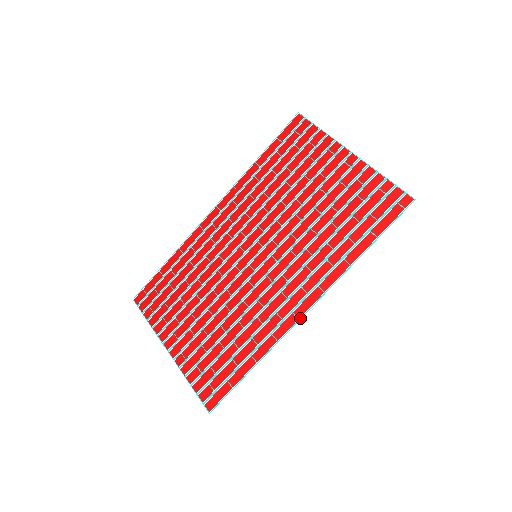
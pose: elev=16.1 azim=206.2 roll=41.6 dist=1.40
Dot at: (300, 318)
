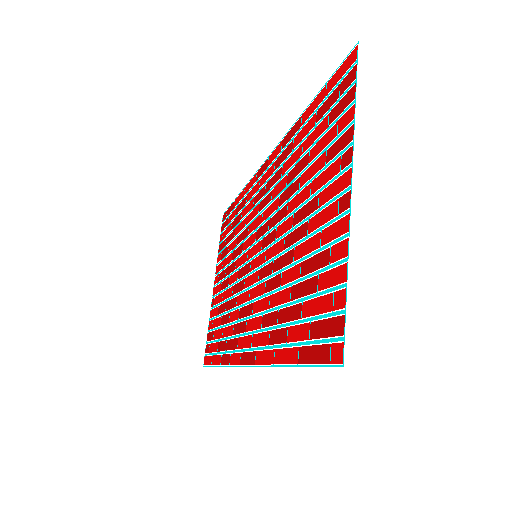
Dot at: occluded
